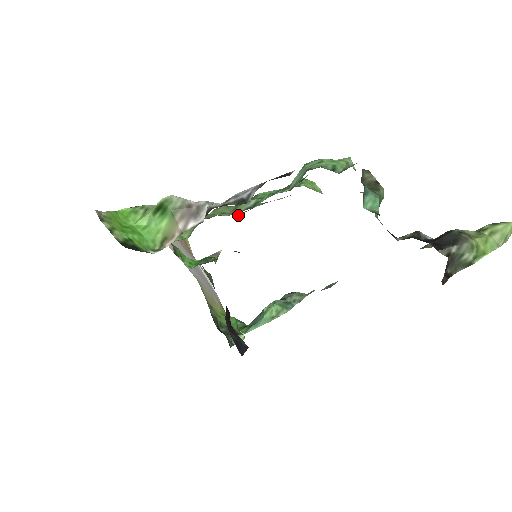
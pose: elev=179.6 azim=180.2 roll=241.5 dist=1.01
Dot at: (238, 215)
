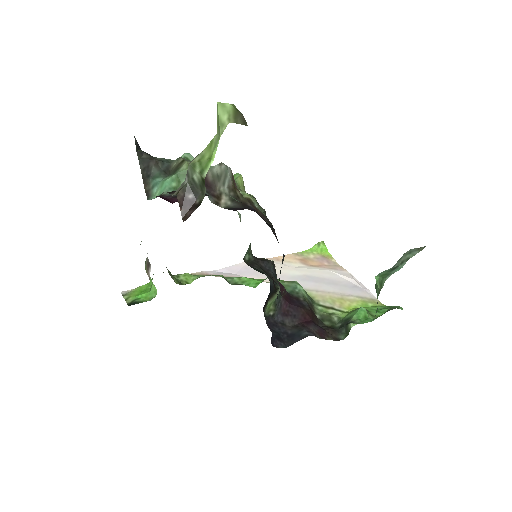
Dot at: occluded
